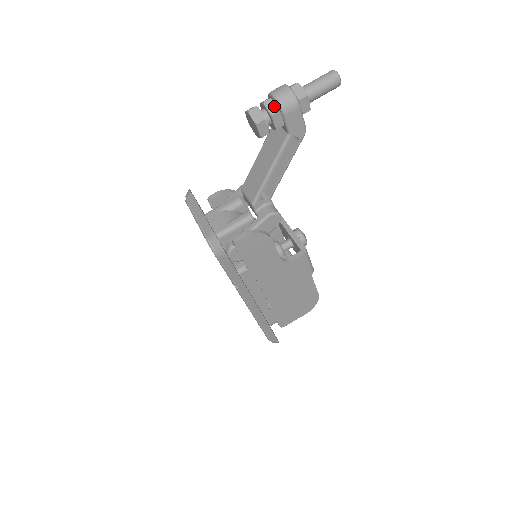
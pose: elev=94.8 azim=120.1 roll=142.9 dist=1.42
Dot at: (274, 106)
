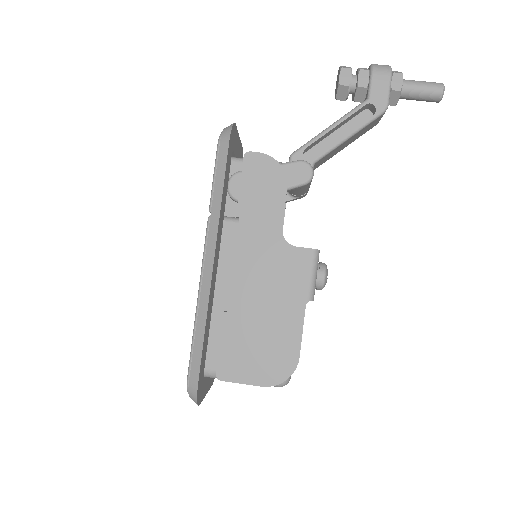
Dot at: (366, 69)
